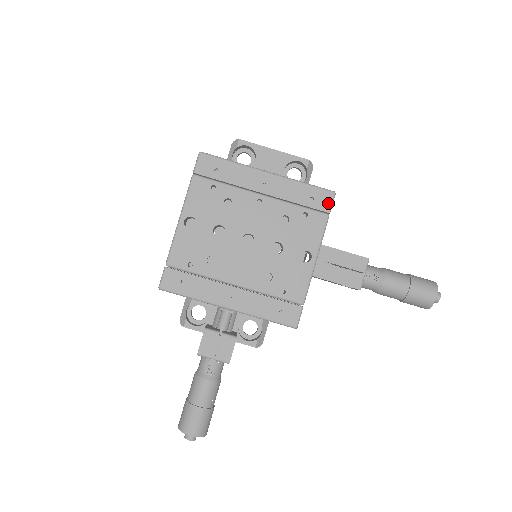
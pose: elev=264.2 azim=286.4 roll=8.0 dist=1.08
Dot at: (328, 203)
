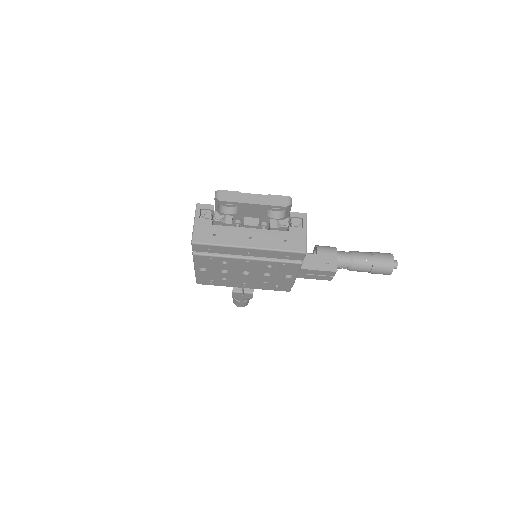
Dot at: (301, 257)
